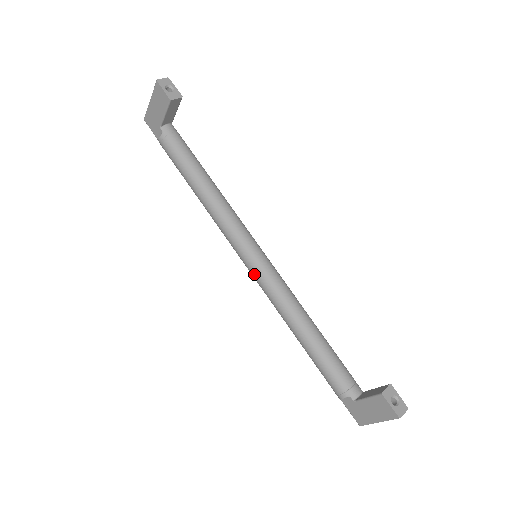
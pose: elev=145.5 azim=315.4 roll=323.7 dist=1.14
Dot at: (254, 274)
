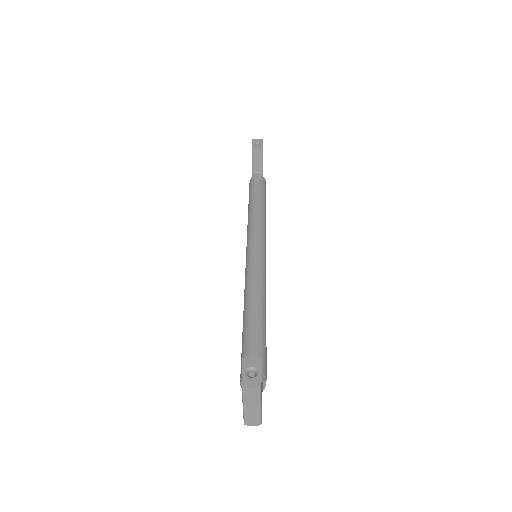
Dot at: occluded
